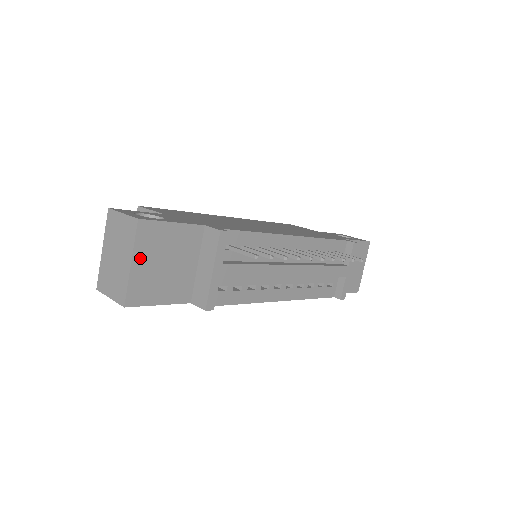
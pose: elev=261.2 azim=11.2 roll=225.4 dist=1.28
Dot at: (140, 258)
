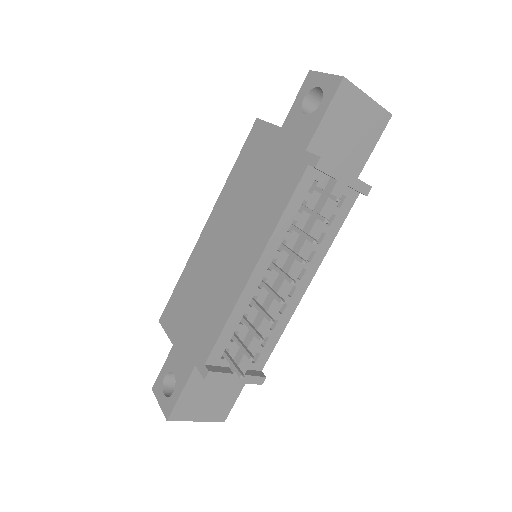
Dot at: (196, 416)
